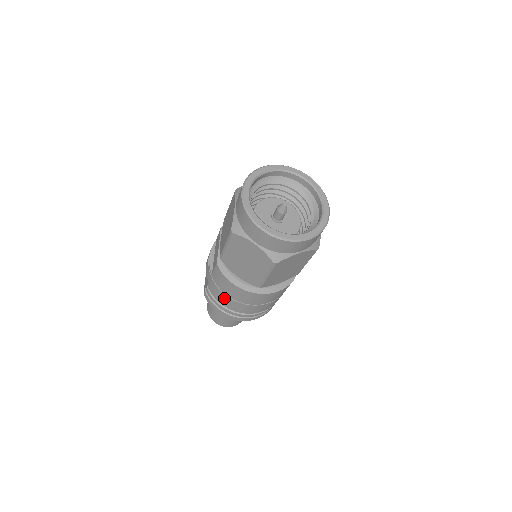
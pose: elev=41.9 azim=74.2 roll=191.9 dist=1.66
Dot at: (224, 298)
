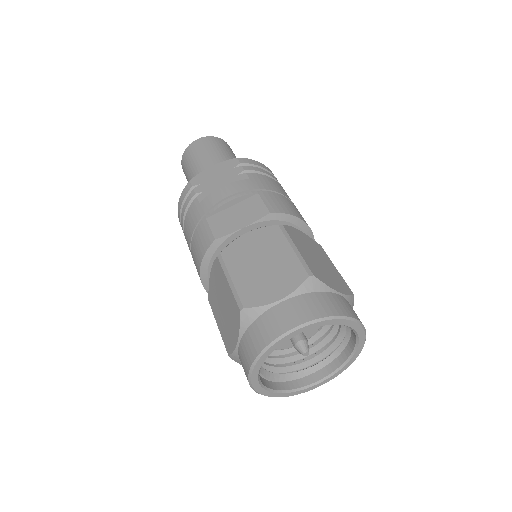
Dot at: (189, 234)
